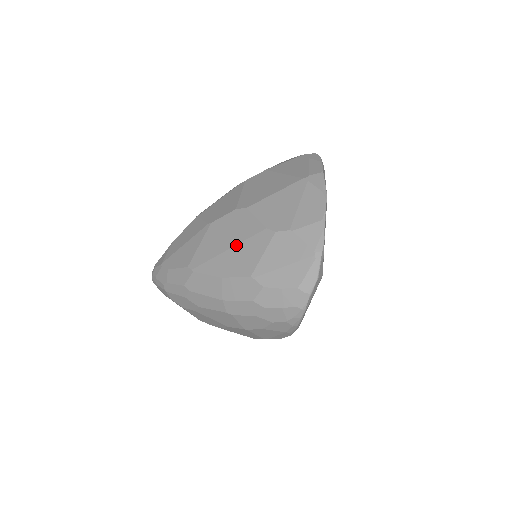
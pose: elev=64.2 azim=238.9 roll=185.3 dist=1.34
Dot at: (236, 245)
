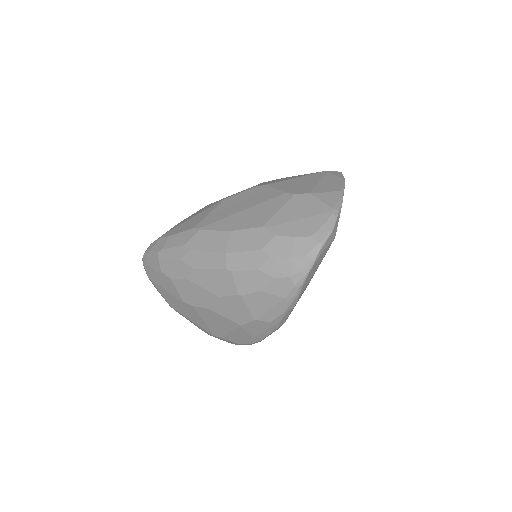
Dot at: (251, 207)
